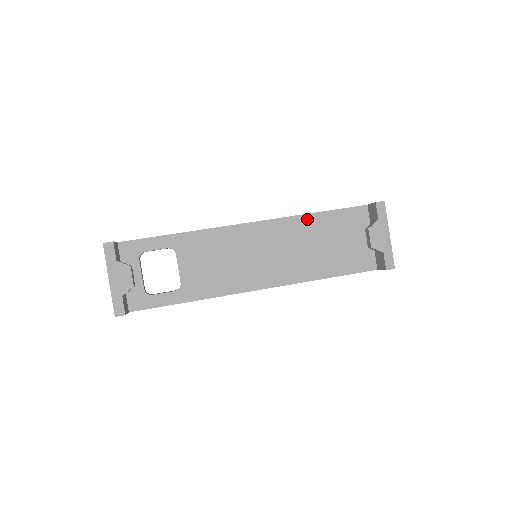
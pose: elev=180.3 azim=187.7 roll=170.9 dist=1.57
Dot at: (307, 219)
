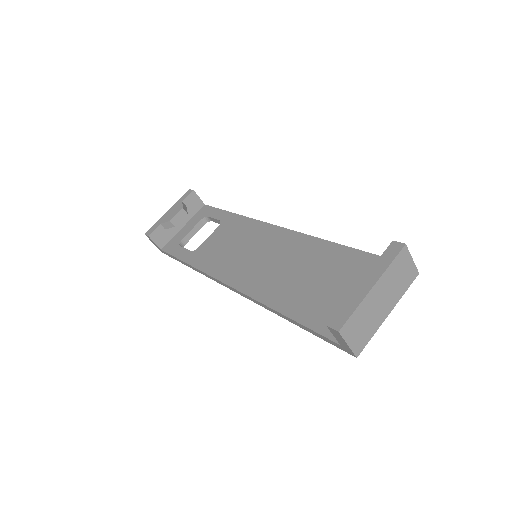
Dot at: (325, 246)
